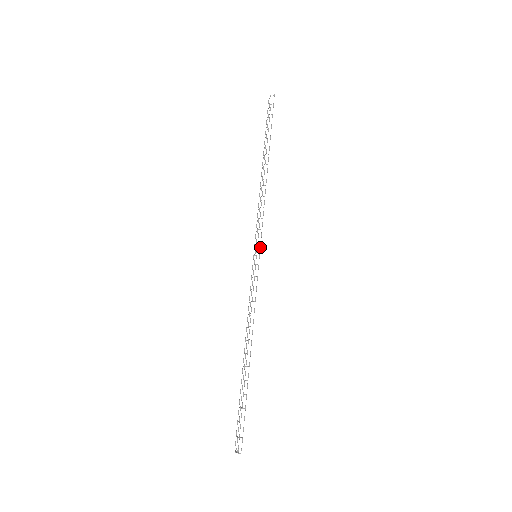
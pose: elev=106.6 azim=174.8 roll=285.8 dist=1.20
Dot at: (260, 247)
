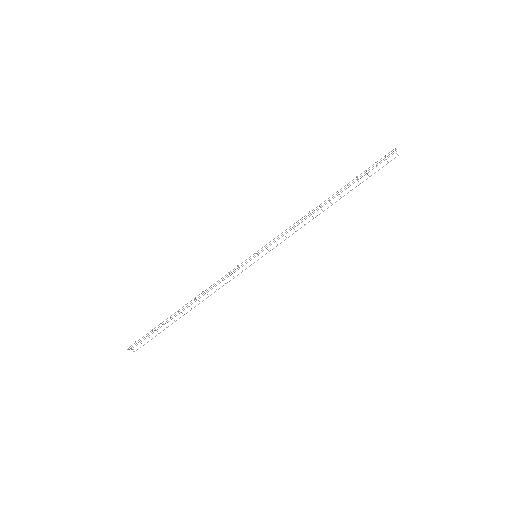
Dot at: occluded
